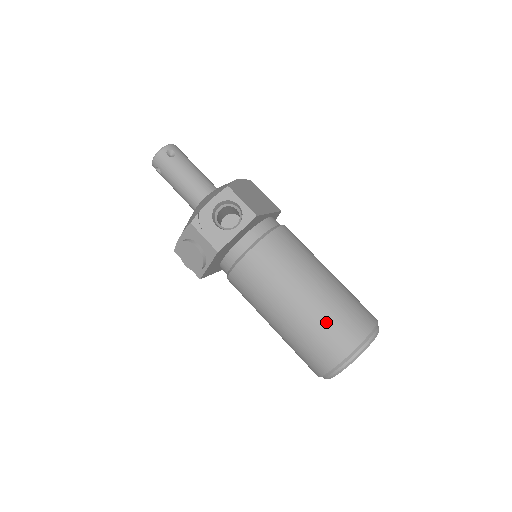
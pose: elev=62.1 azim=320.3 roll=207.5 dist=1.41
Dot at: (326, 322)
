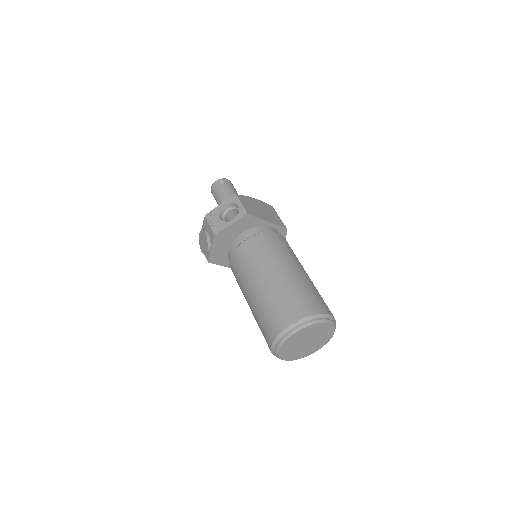
Dot at: (278, 299)
